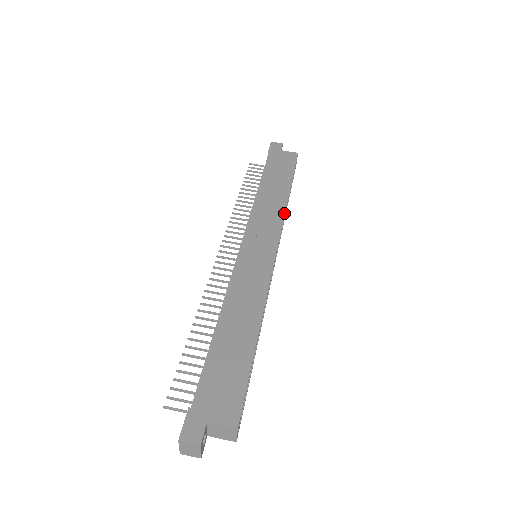
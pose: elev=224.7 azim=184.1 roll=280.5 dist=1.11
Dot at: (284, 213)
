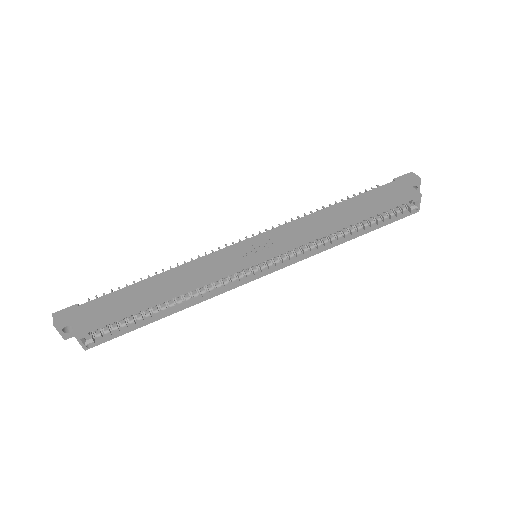
Dot at: (316, 236)
